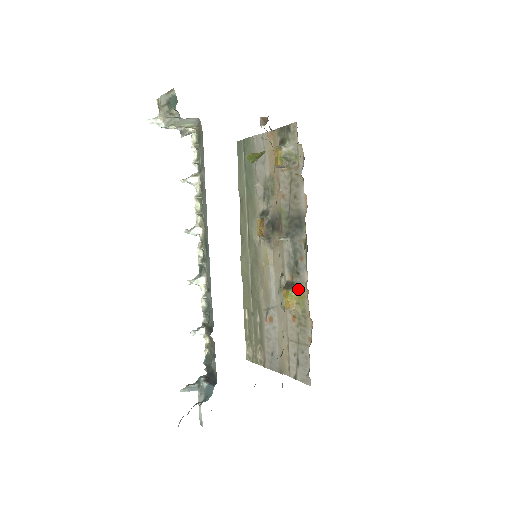
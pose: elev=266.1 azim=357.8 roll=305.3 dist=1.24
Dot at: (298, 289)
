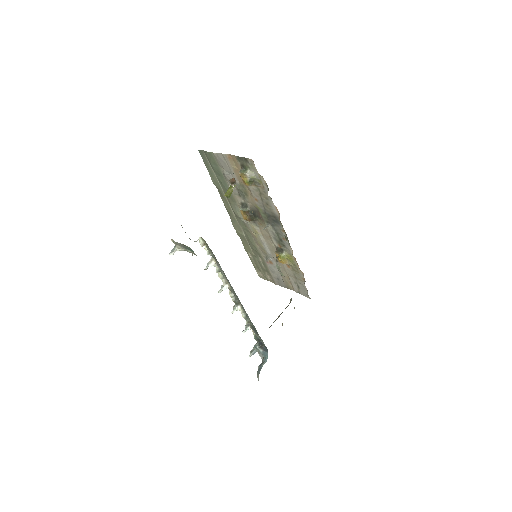
Dot at: (287, 254)
